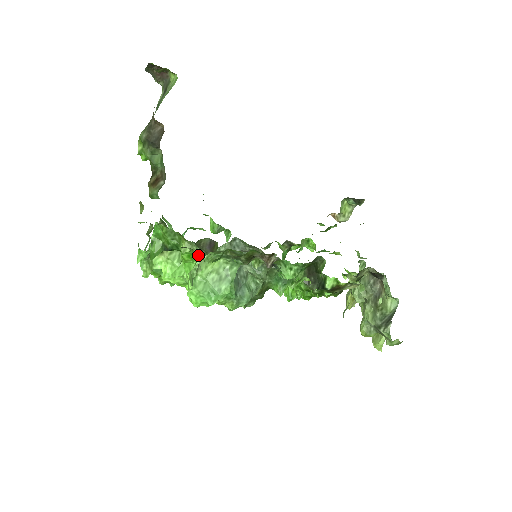
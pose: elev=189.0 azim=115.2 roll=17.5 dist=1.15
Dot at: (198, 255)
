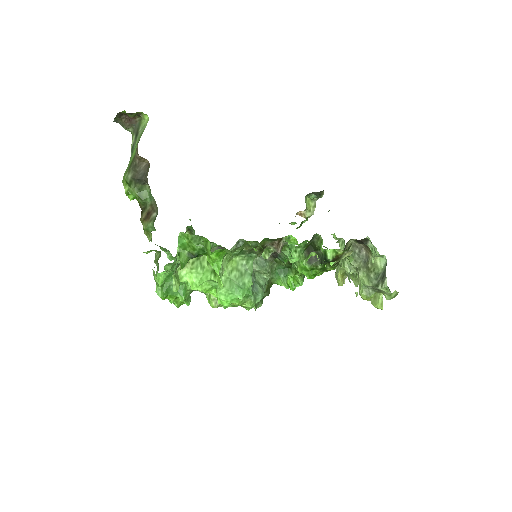
Dot at: (224, 252)
